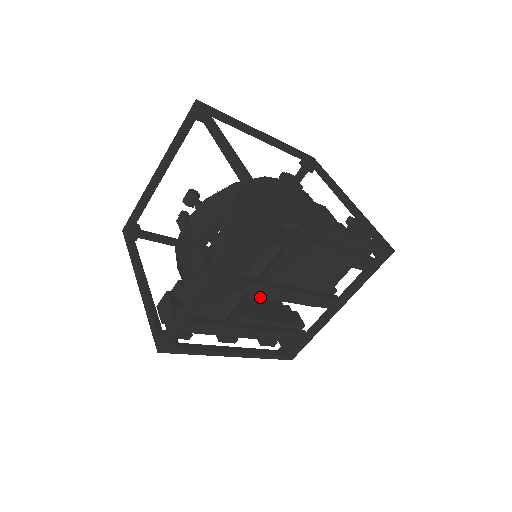
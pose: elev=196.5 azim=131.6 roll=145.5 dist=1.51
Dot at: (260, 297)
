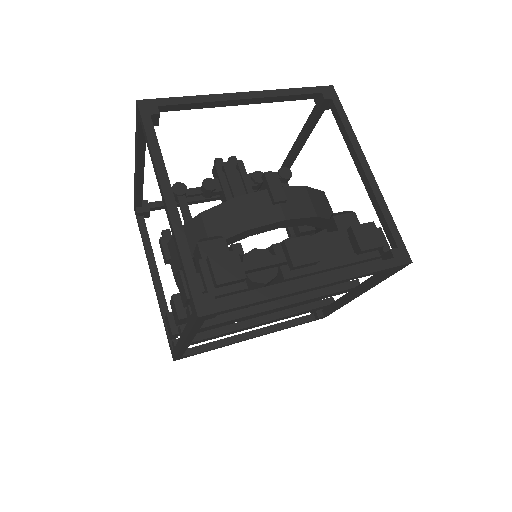
Dot at: occluded
